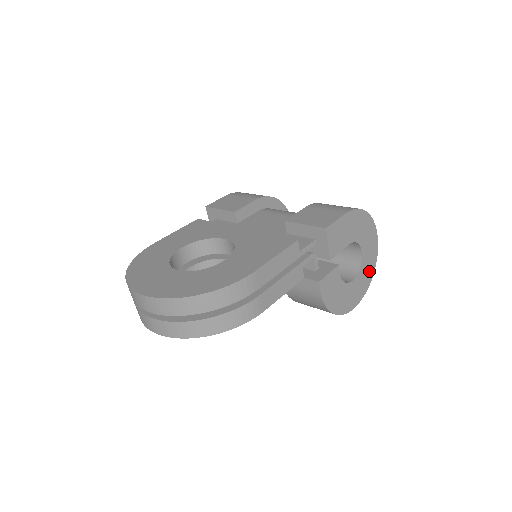
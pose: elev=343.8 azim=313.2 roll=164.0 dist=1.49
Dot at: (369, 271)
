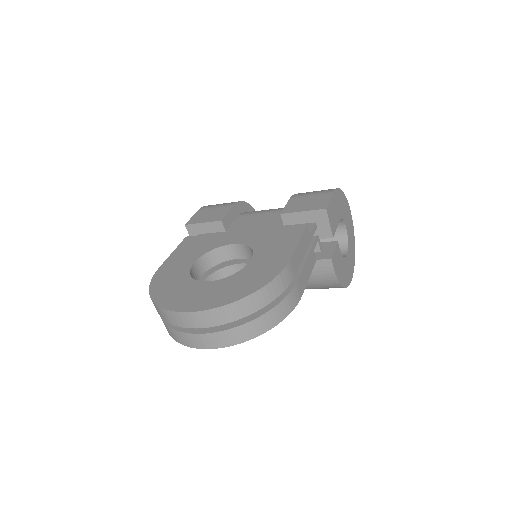
Dot at: (352, 244)
